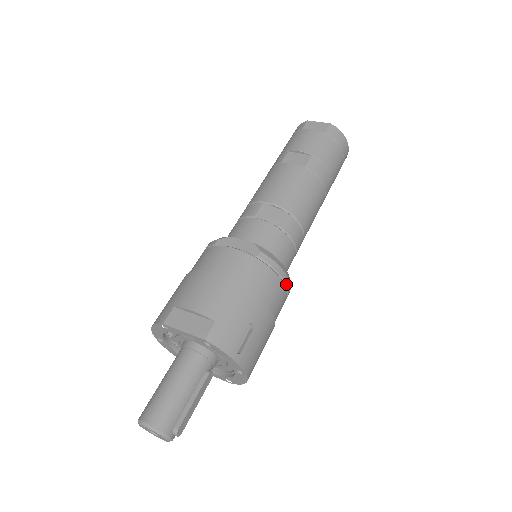
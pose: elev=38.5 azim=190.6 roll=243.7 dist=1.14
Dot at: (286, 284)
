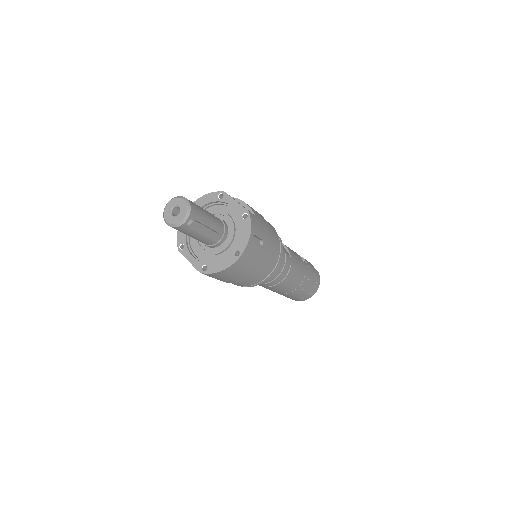
Dot at: (275, 268)
